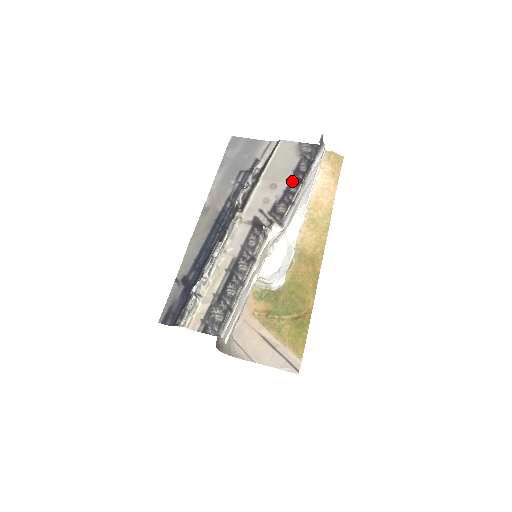
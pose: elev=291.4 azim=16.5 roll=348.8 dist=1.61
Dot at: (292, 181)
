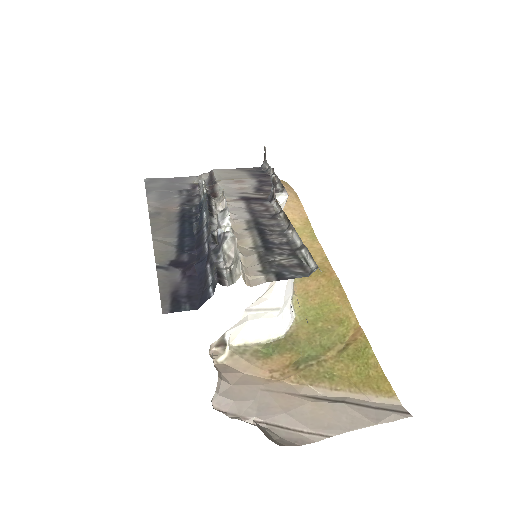
Dot at: (258, 177)
